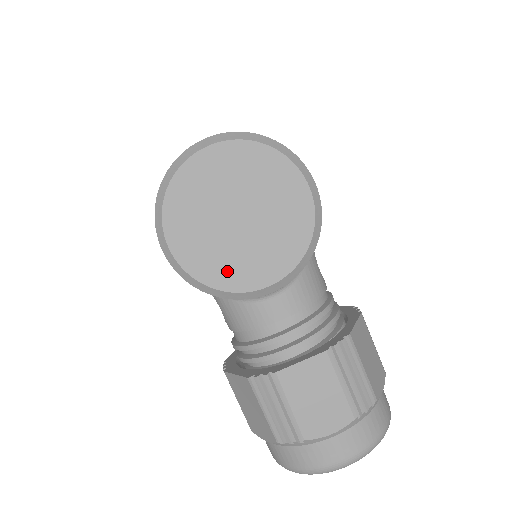
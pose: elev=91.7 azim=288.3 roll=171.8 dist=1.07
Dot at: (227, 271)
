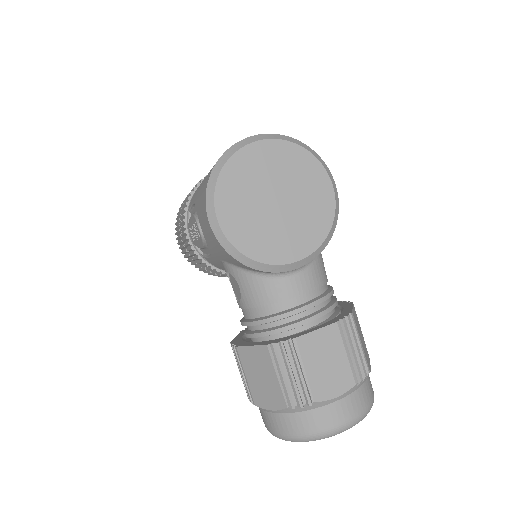
Dot at: (263, 245)
